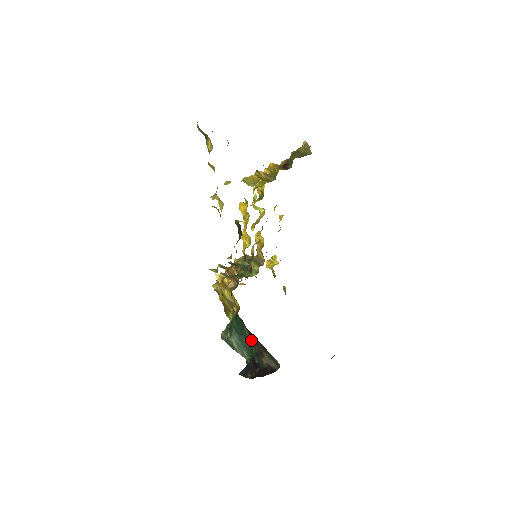
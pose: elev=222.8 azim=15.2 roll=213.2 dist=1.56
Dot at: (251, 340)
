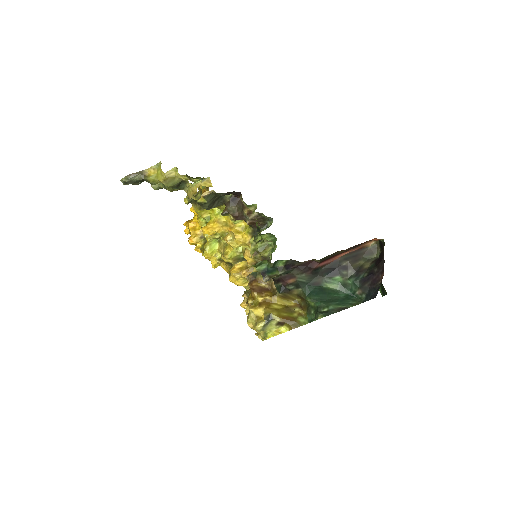
Dot at: (340, 285)
